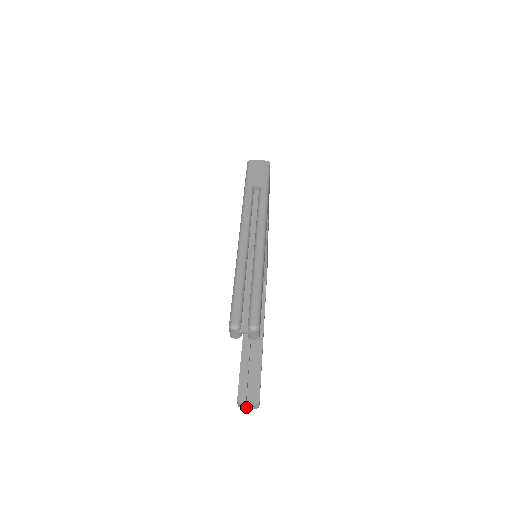
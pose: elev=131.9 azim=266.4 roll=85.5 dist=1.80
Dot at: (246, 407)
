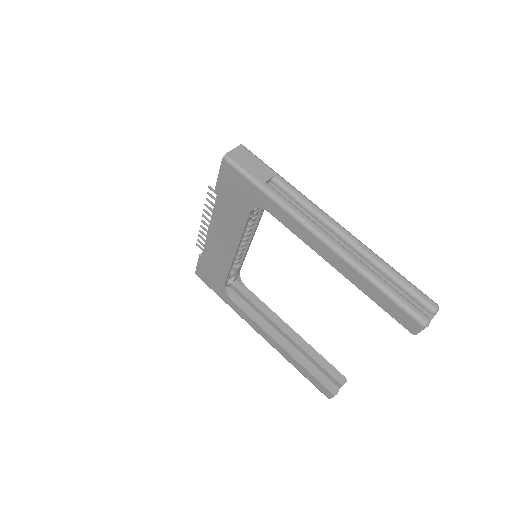
Dot at: occluded
